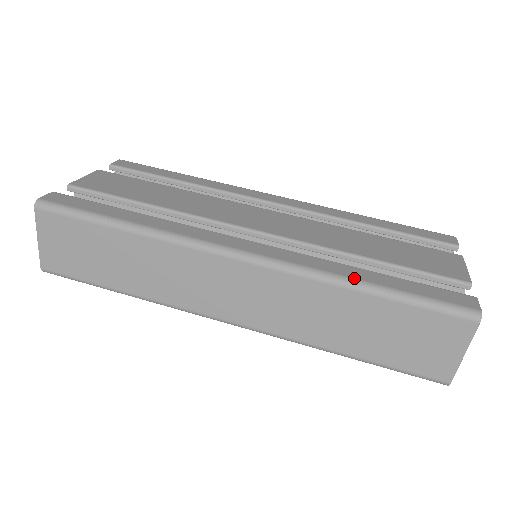
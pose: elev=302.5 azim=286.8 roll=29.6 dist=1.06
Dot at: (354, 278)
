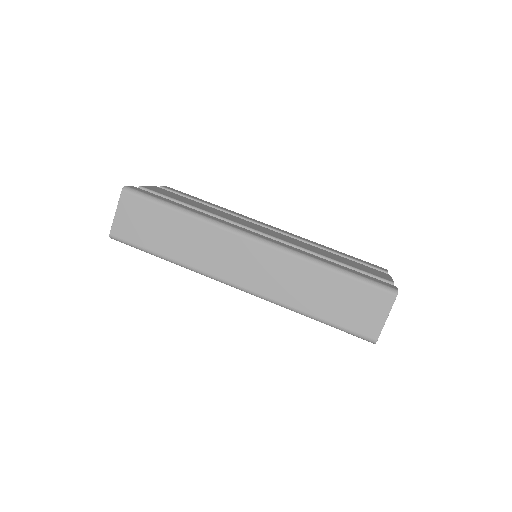
Dot at: (324, 261)
